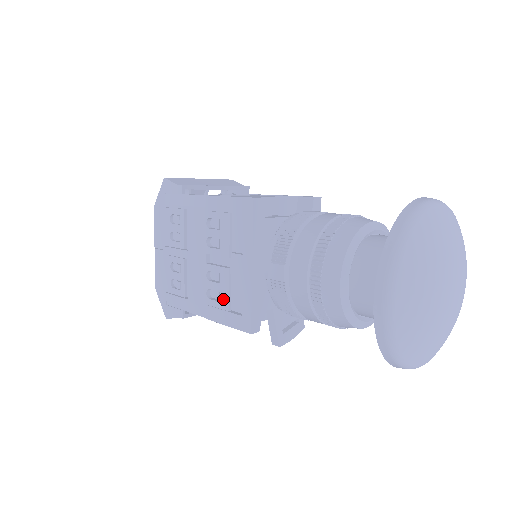
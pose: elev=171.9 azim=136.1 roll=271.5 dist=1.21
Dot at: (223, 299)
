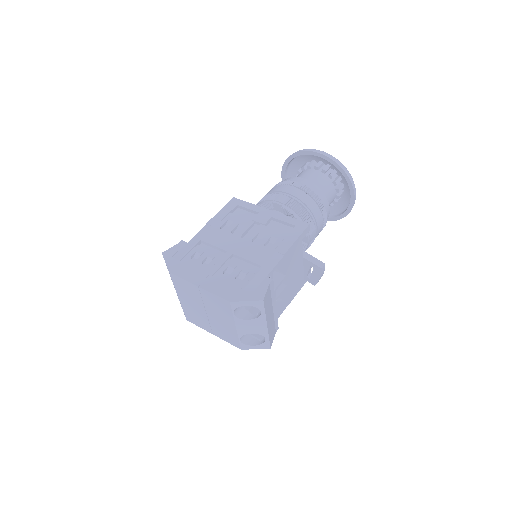
Dot at: (277, 235)
